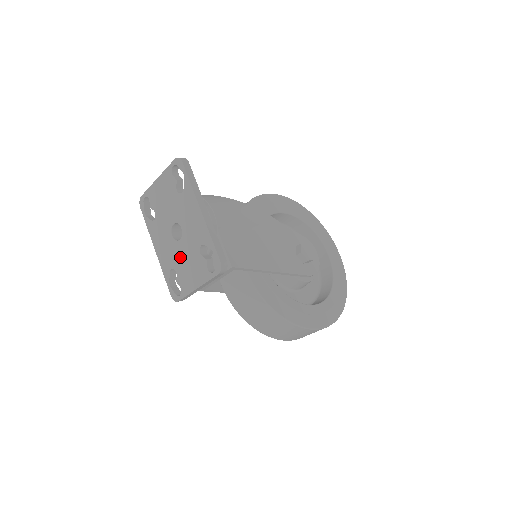
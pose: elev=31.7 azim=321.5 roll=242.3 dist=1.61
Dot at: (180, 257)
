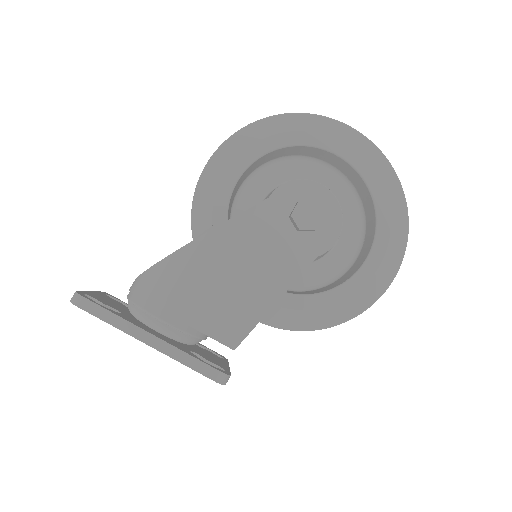
Dot at: occluded
